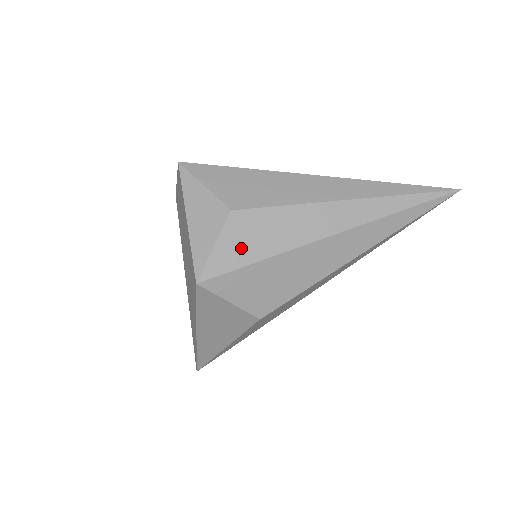
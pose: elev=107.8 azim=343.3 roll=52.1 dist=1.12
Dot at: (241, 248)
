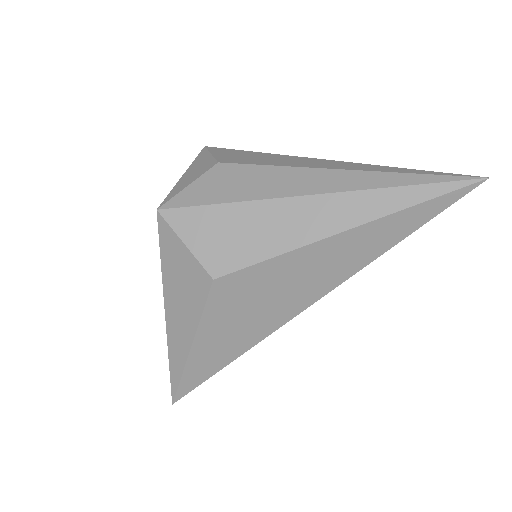
Dot at: (212, 190)
